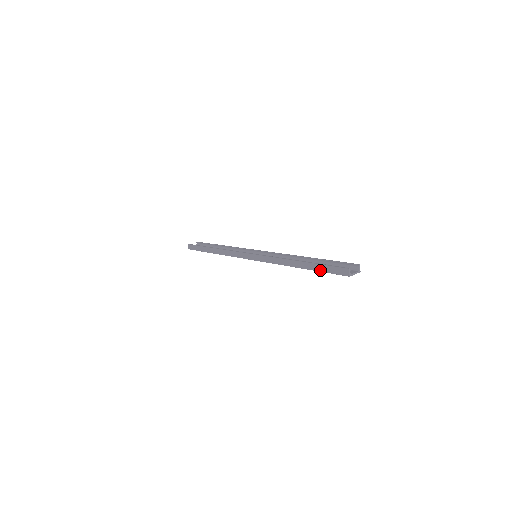
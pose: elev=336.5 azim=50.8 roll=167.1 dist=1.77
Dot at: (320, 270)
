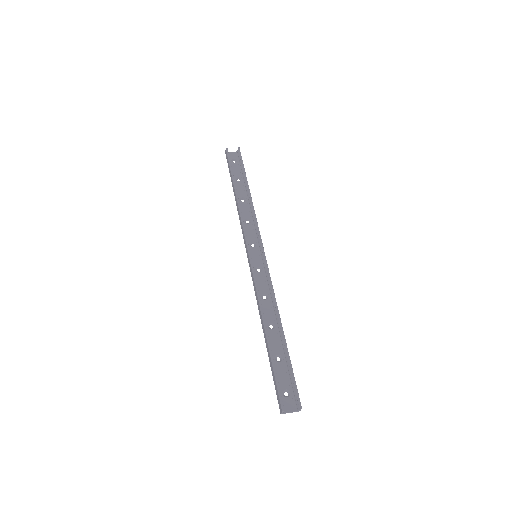
Dot at: (271, 369)
